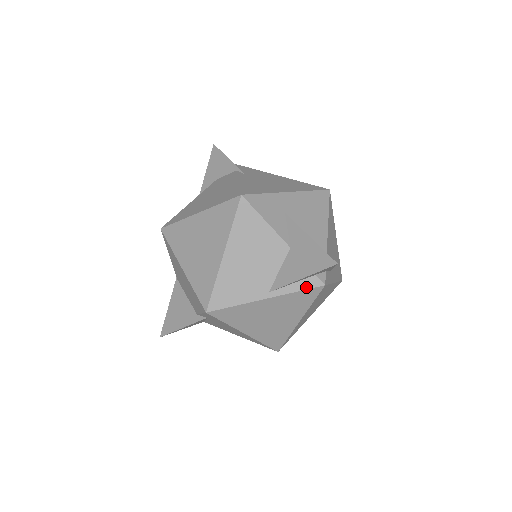
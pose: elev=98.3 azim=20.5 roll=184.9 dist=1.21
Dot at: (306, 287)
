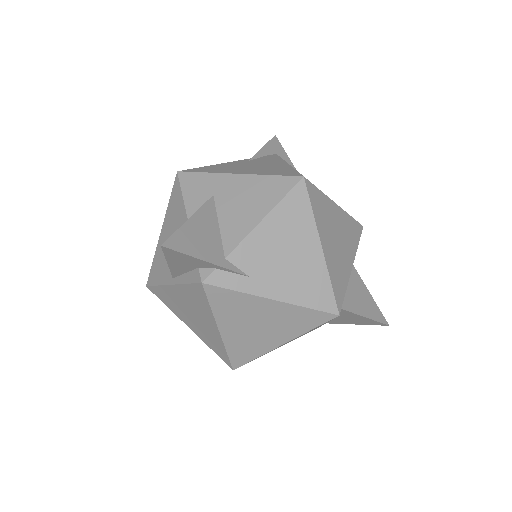
Dot at: (191, 280)
